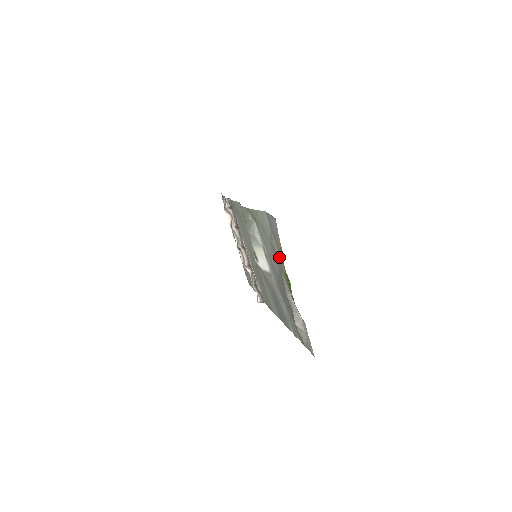
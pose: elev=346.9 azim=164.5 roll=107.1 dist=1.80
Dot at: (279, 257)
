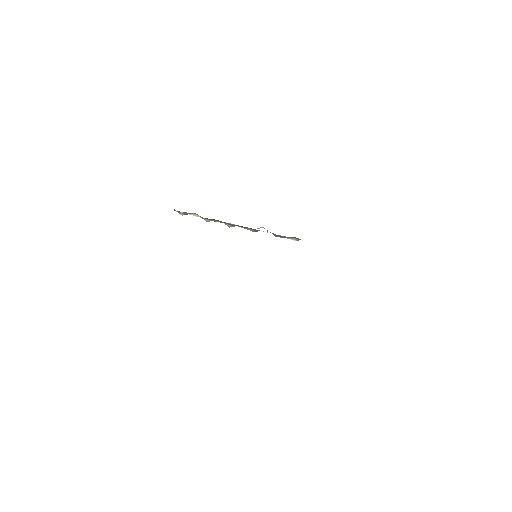
Dot at: occluded
